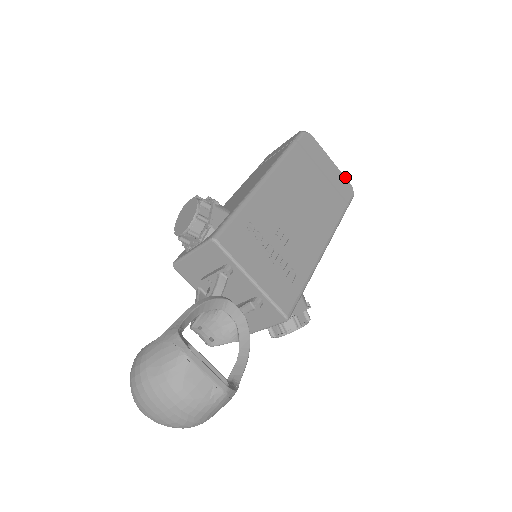
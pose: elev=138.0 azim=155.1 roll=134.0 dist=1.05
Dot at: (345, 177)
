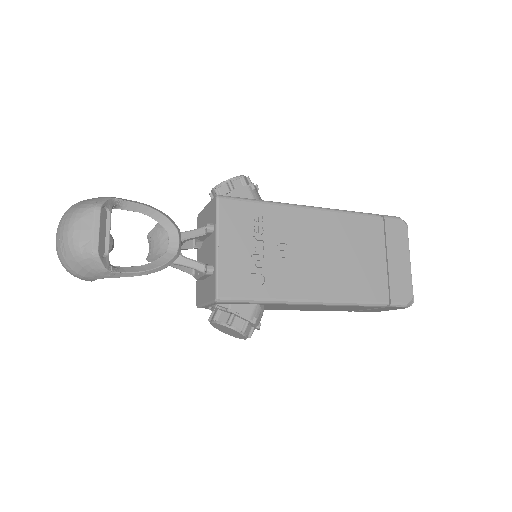
Dot at: occluded
